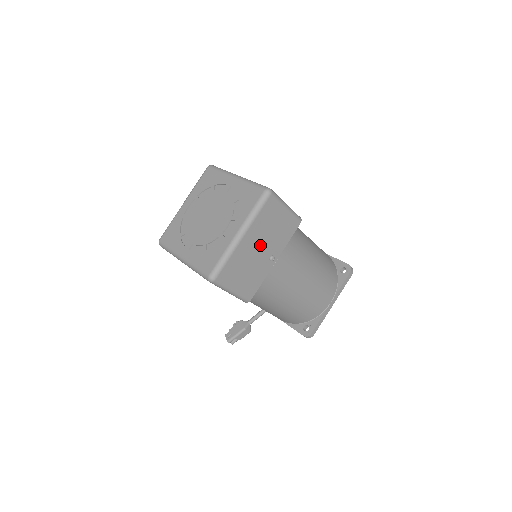
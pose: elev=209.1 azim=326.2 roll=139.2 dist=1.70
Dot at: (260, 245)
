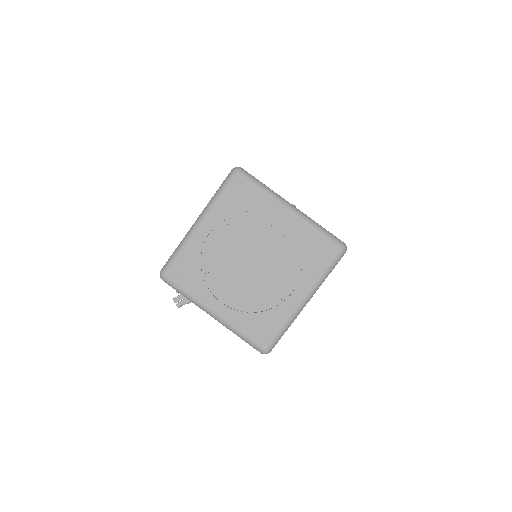
Dot at: occluded
